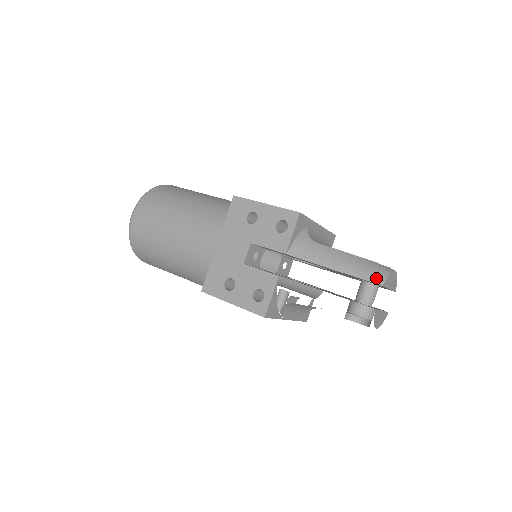
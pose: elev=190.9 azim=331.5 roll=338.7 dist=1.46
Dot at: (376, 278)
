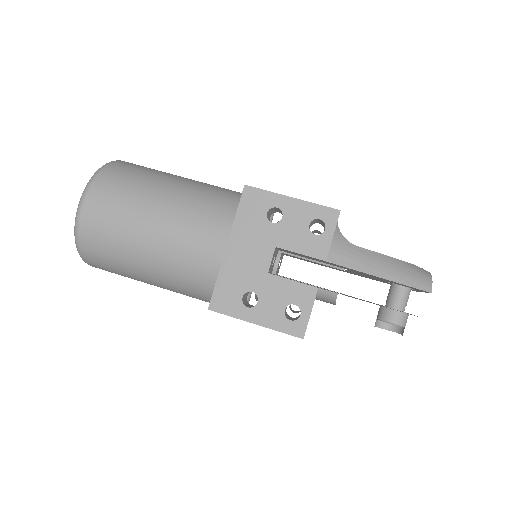
Dot at: (423, 284)
